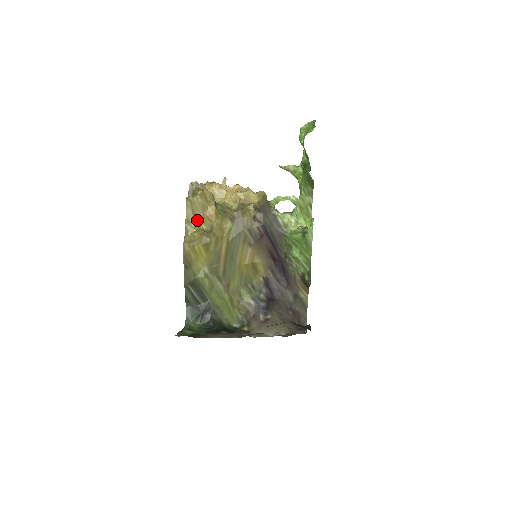
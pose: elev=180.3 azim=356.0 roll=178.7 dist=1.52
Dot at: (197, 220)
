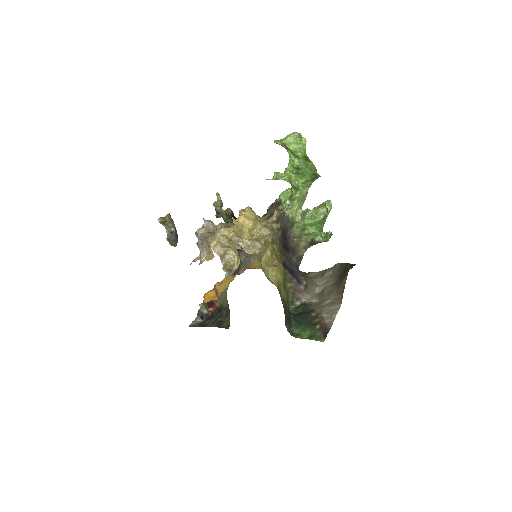
Dot at: (265, 264)
